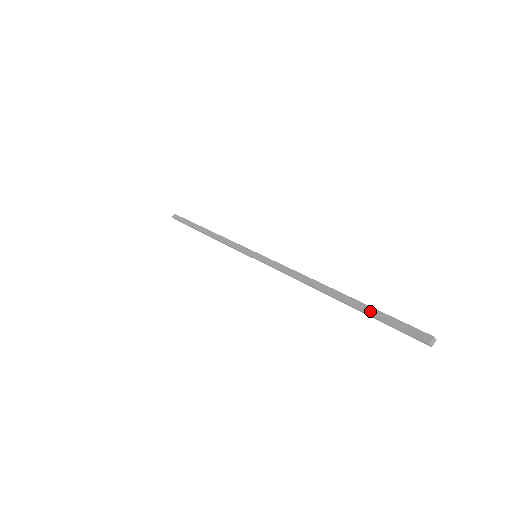
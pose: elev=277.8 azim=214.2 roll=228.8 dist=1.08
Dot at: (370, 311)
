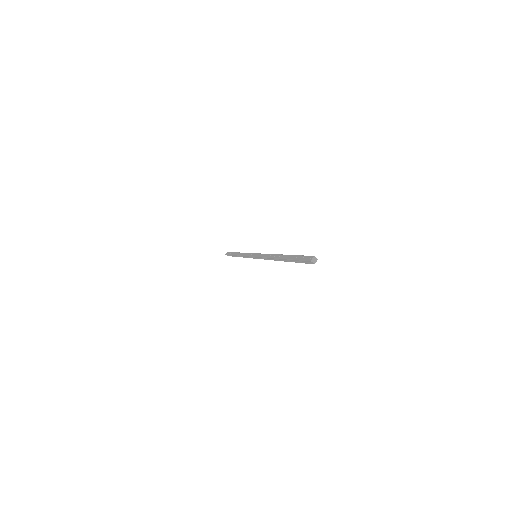
Dot at: (293, 257)
